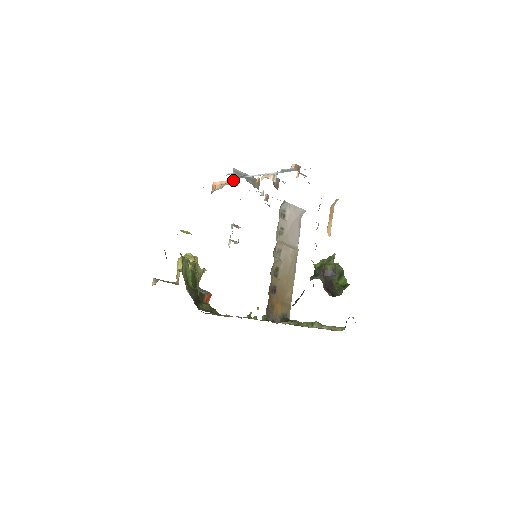
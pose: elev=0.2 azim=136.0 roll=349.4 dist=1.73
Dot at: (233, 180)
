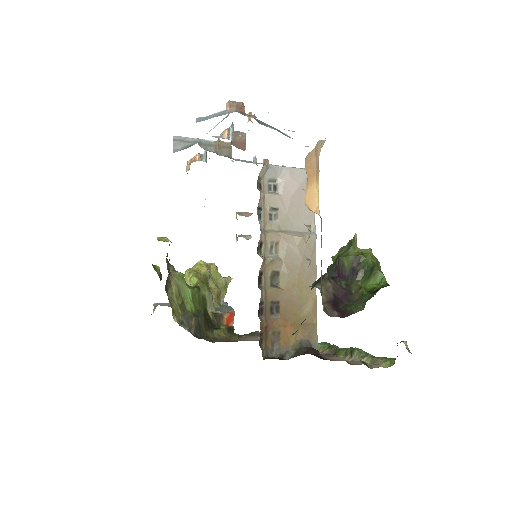
Dot at: (204, 152)
